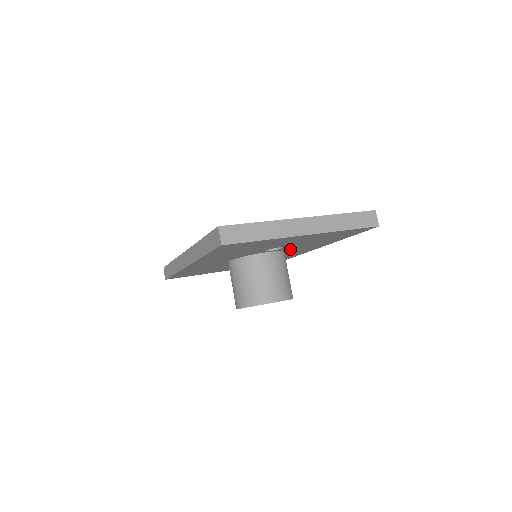
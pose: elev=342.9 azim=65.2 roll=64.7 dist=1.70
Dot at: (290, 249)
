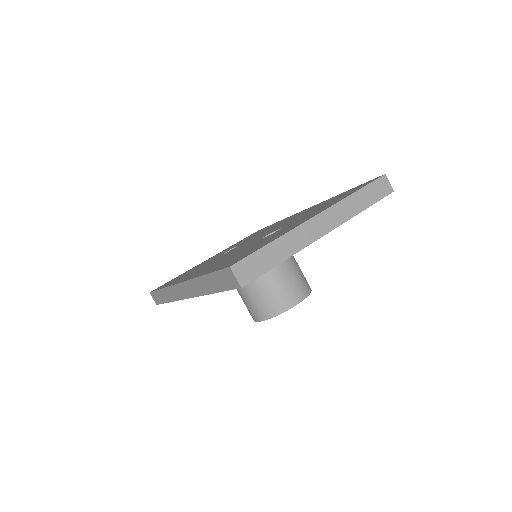
Dot at: occluded
